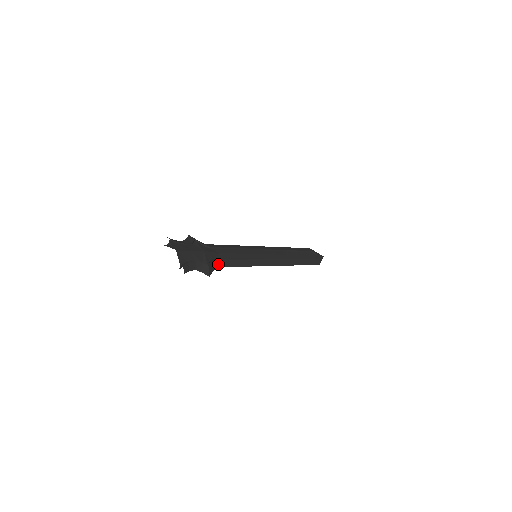
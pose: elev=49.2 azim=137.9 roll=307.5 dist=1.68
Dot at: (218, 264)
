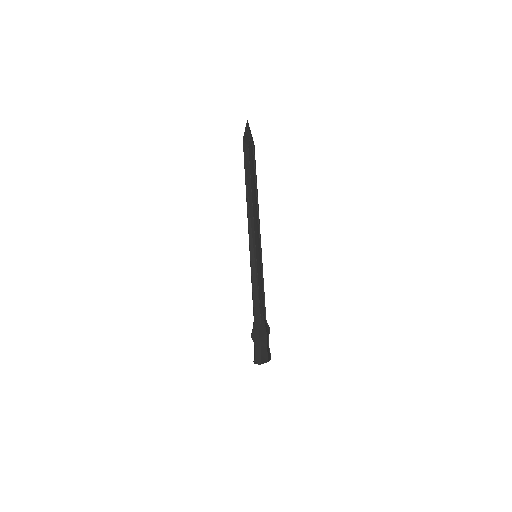
Dot at: (265, 315)
